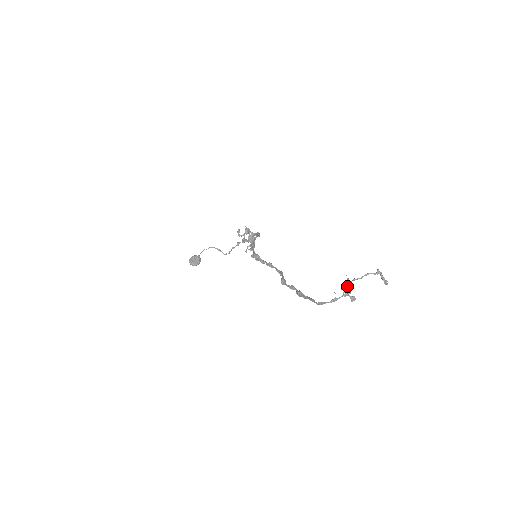
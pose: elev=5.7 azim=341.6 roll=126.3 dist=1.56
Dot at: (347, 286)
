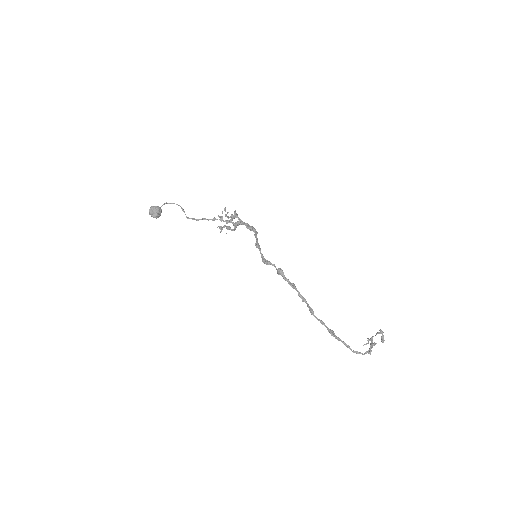
Dot at: occluded
